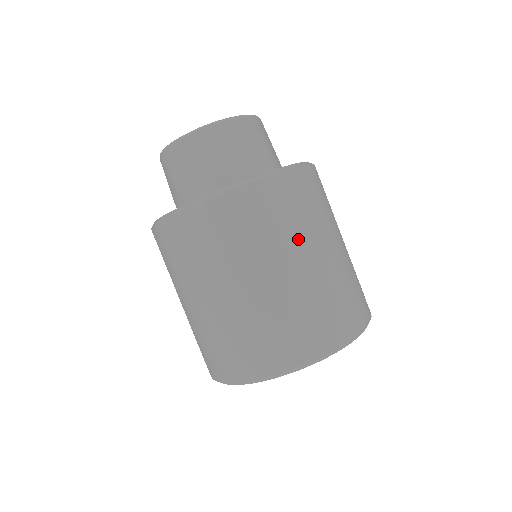
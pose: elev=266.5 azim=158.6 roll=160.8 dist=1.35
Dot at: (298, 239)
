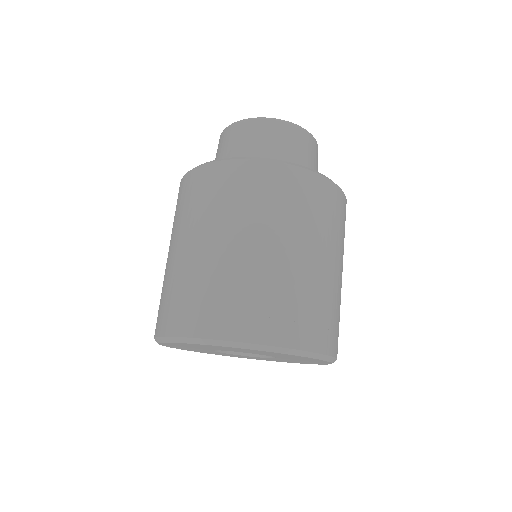
Dot at: (340, 249)
